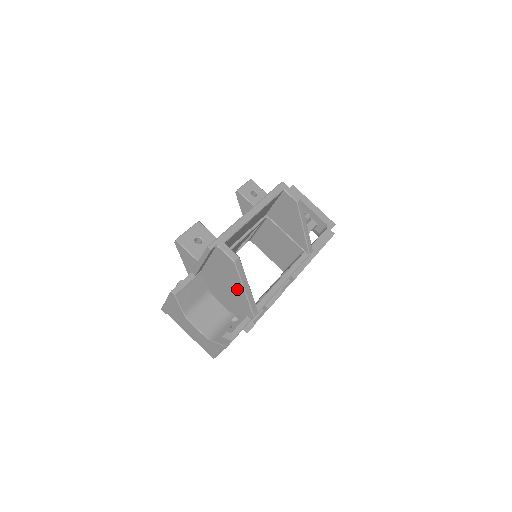
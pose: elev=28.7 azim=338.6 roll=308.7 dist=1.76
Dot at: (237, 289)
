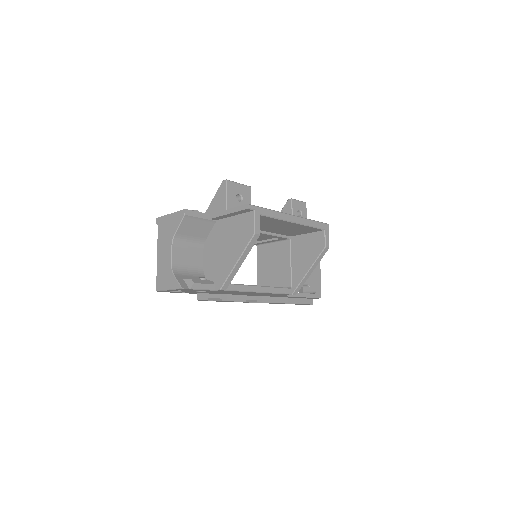
Dot at: (232, 257)
